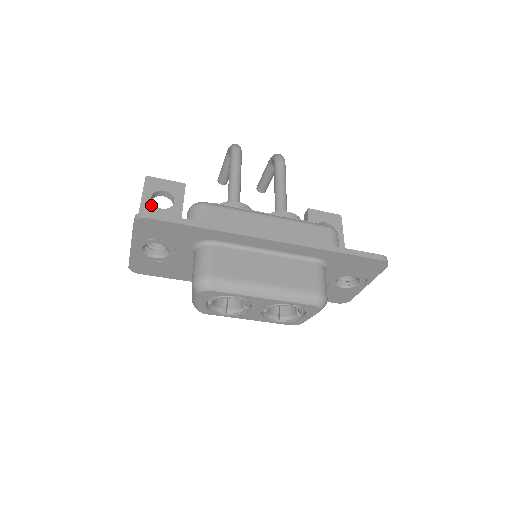
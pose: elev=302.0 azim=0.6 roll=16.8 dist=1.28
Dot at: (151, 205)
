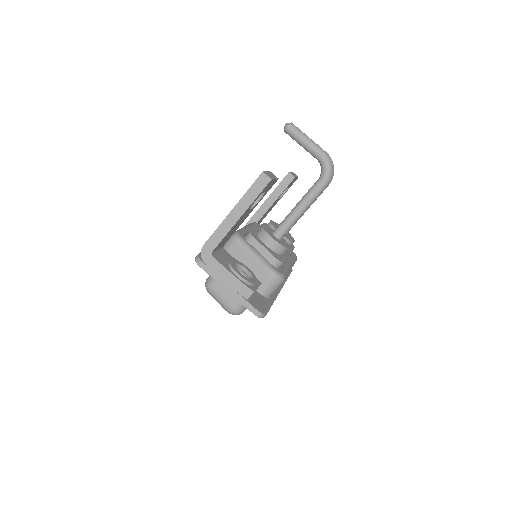
Dot at: (249, 209)
